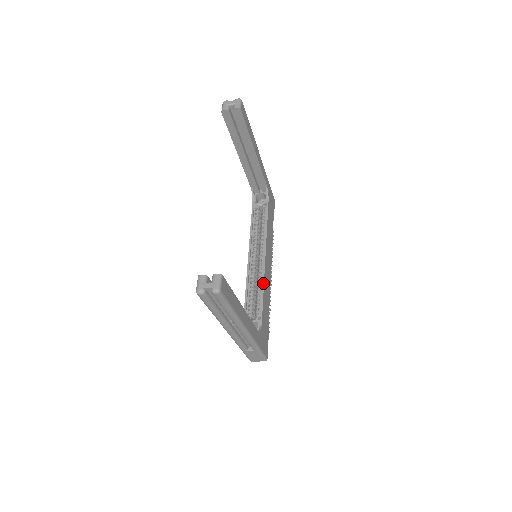
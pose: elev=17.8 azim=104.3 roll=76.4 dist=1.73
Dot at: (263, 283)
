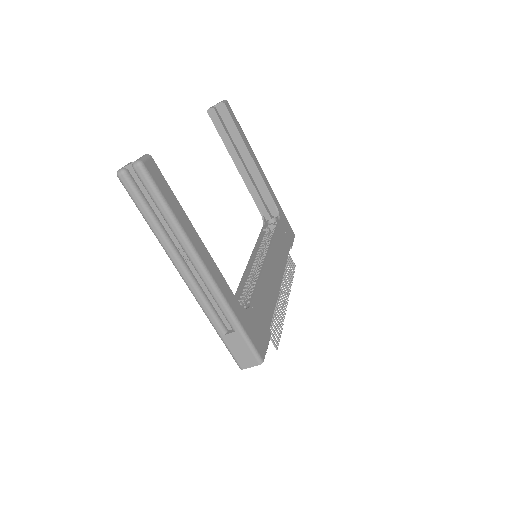
Dot at: (260, 274)
